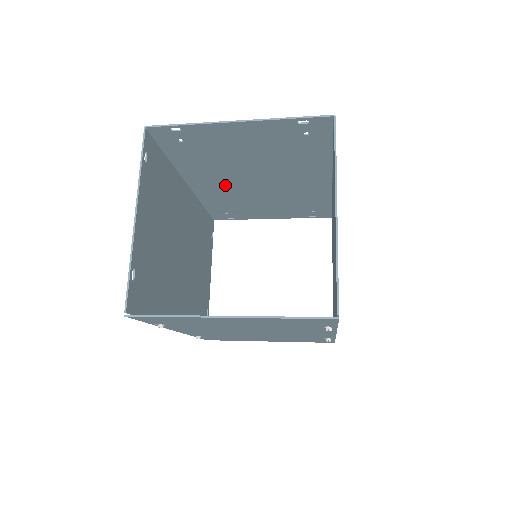
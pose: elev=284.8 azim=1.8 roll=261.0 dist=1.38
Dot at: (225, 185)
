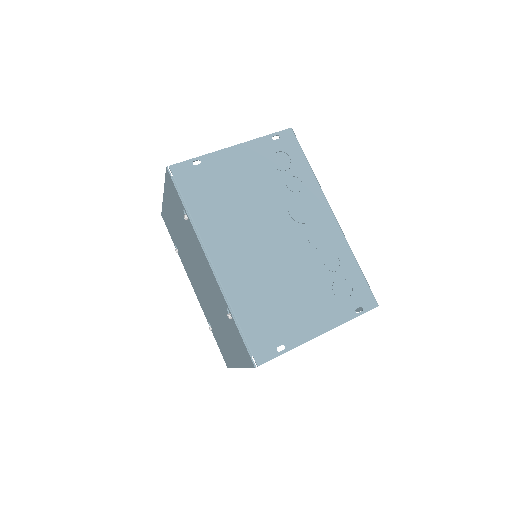
Dot at: occluded
